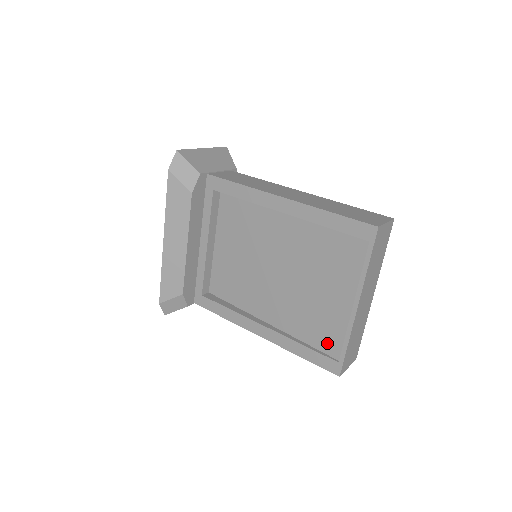
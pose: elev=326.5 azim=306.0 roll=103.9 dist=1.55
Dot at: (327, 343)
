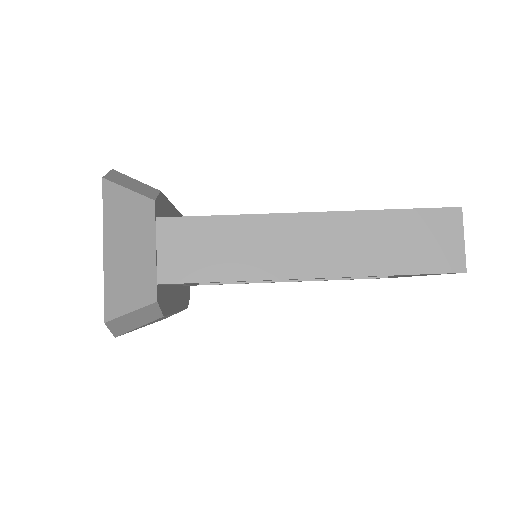
Dot at: occluded
